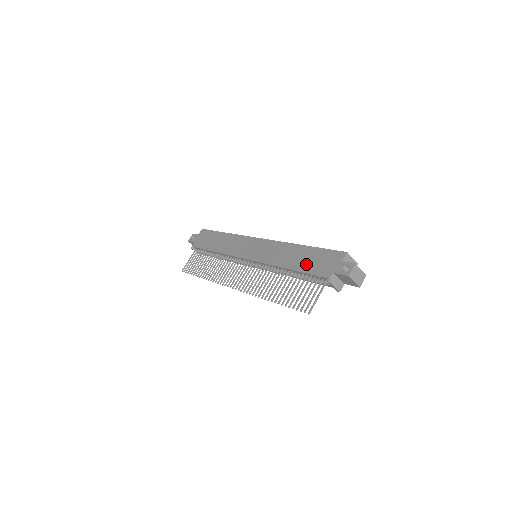
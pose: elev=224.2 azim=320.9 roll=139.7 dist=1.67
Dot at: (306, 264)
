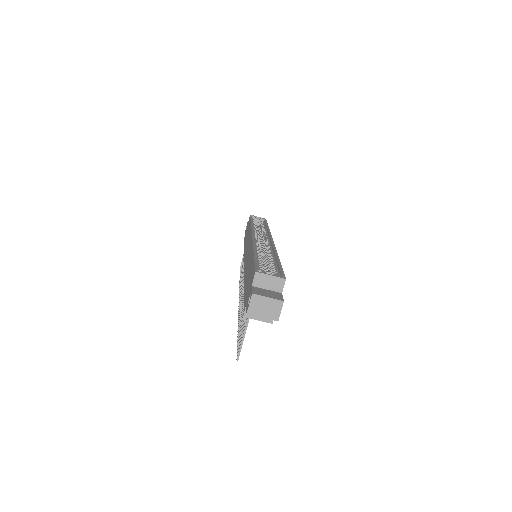
Dot at: (246, 283)
